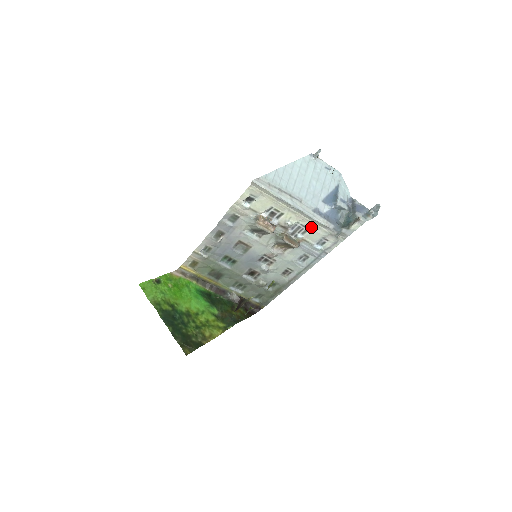
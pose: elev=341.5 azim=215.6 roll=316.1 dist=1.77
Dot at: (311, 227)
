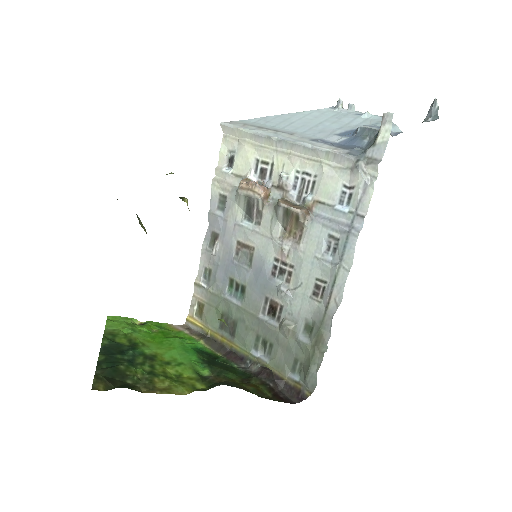
Dot at: (317, 170)
